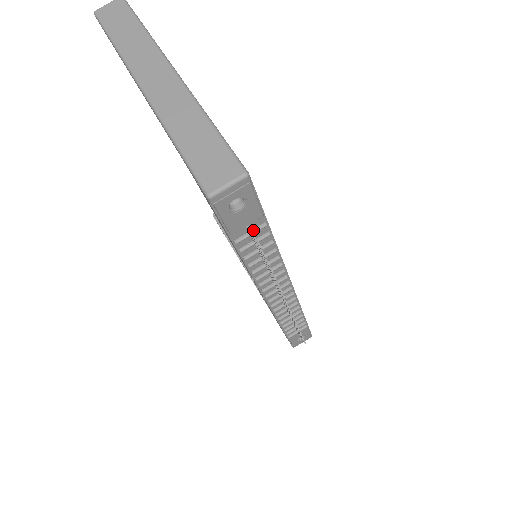
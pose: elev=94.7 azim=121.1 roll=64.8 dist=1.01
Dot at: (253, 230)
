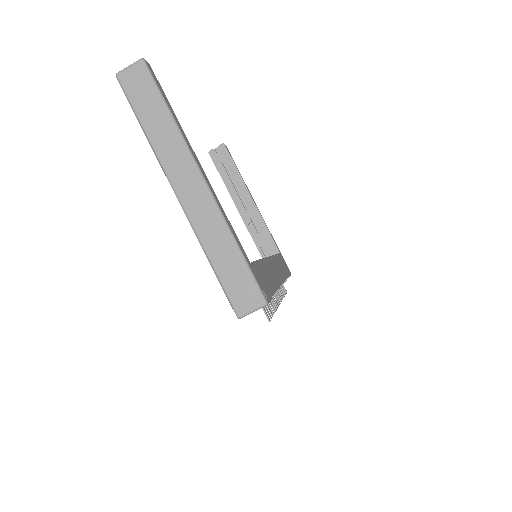
Dot at: occluded
